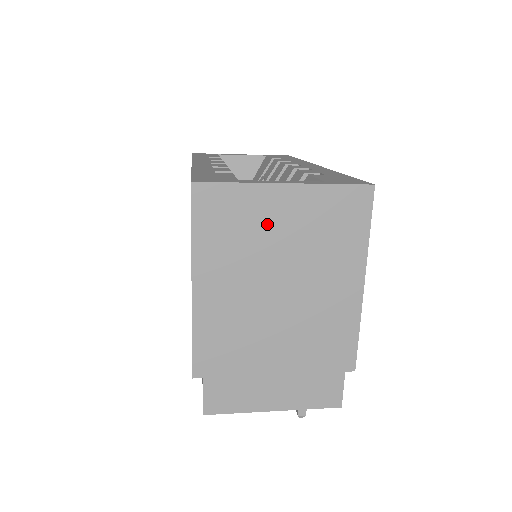
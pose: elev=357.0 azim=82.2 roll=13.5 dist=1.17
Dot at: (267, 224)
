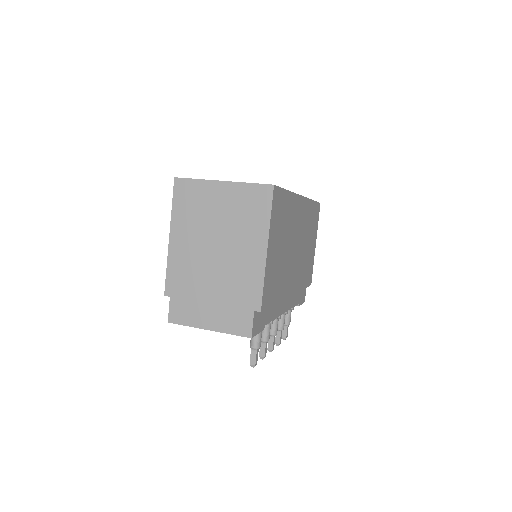
Dot at: (211, 204)
